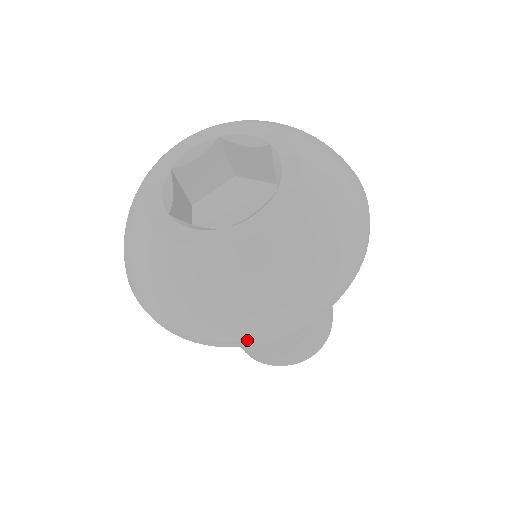
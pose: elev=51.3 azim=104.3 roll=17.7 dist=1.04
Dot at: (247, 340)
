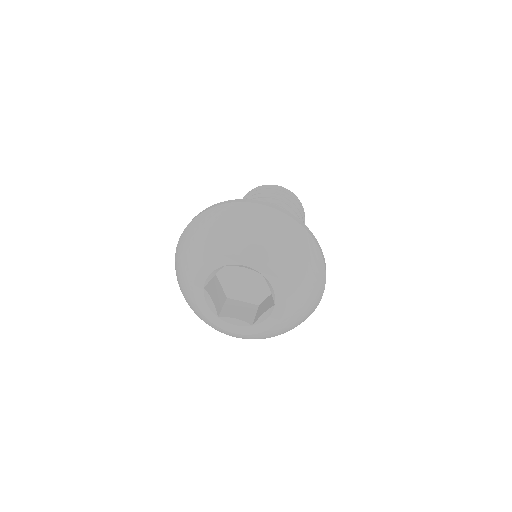
Dot at: occluded
